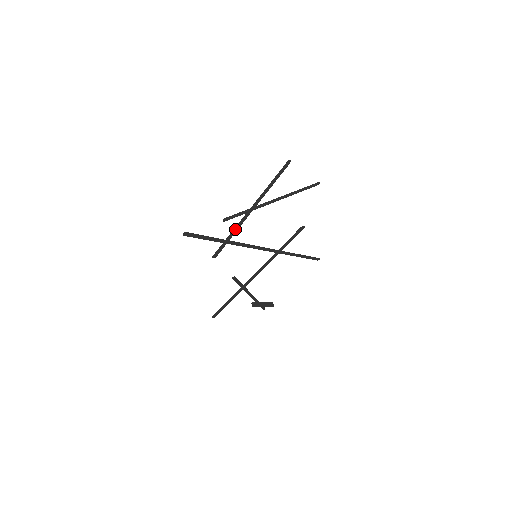
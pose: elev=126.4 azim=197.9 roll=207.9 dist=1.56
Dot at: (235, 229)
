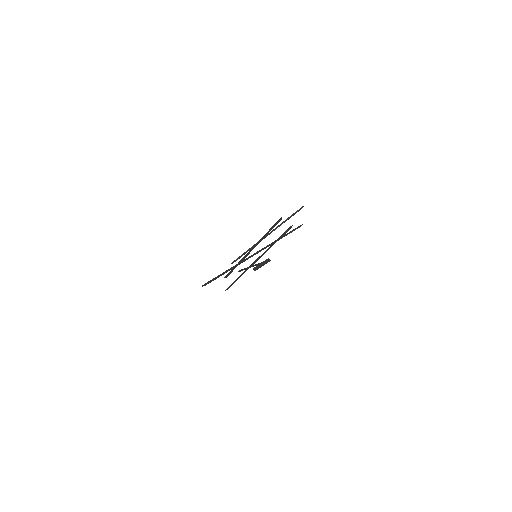
Dot at: (241, 261)
